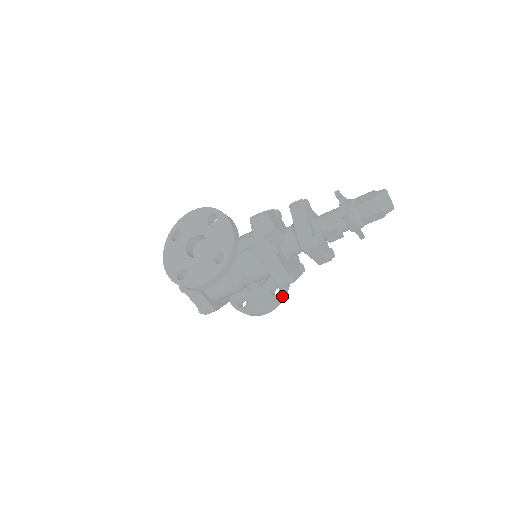
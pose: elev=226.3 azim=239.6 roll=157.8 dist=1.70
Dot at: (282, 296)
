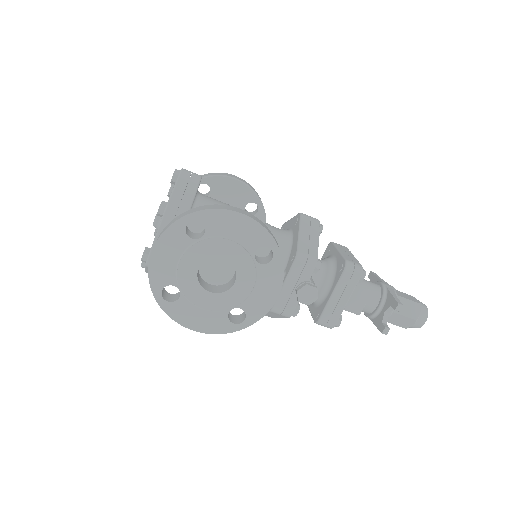
Dot at: occluded
